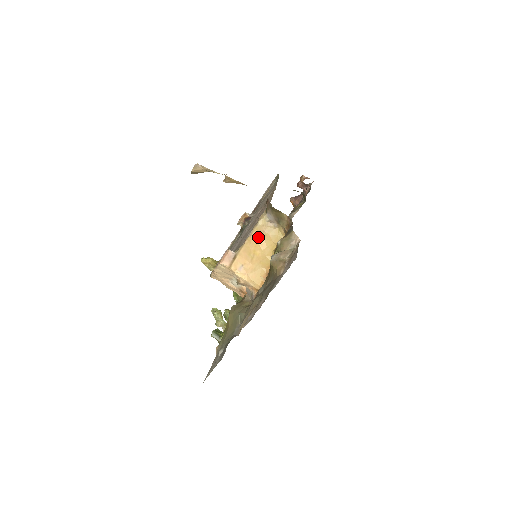
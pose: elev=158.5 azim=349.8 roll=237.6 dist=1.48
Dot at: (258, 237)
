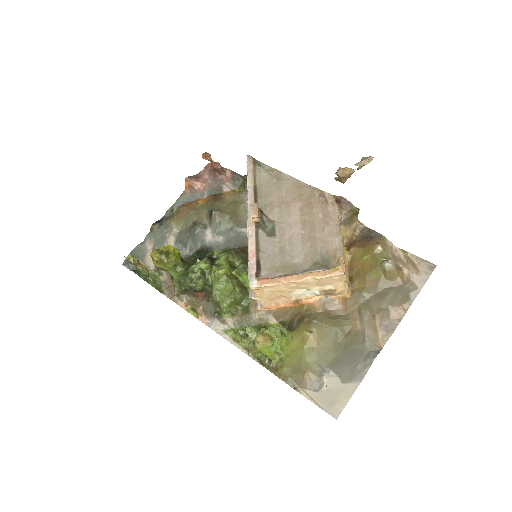
Dot at: occluded
